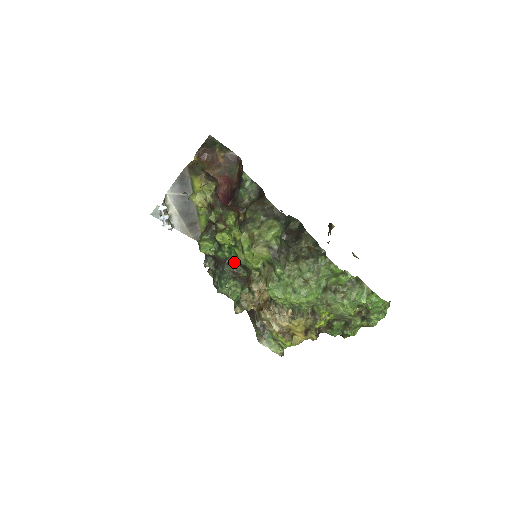
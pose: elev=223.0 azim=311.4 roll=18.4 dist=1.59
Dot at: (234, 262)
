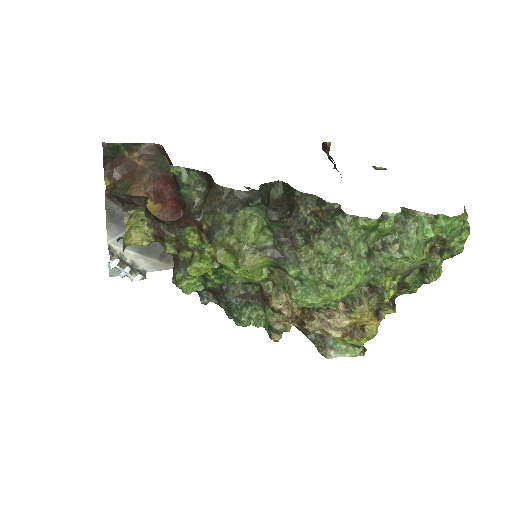
Dot at: (233, 283)
